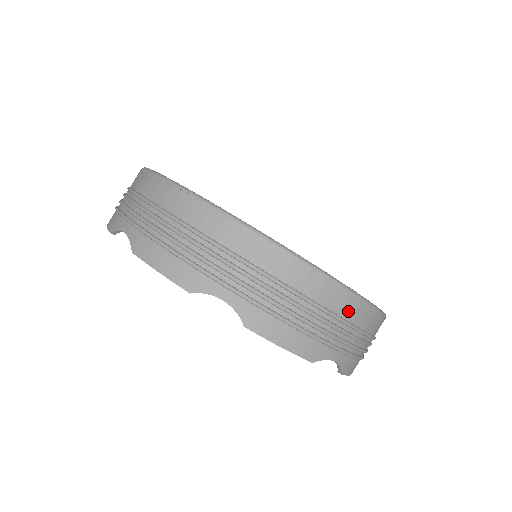
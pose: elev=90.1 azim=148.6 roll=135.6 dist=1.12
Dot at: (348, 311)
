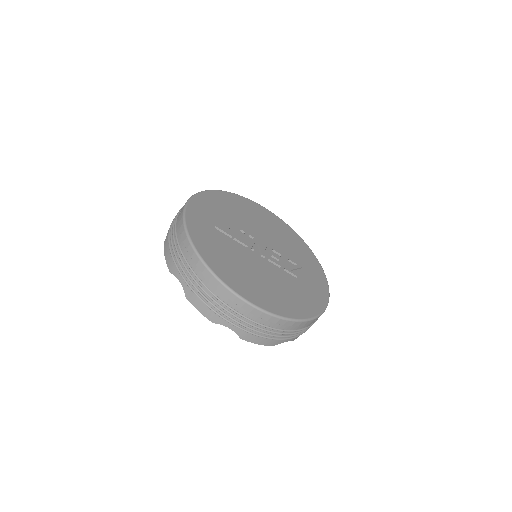
Dot at: occluded
